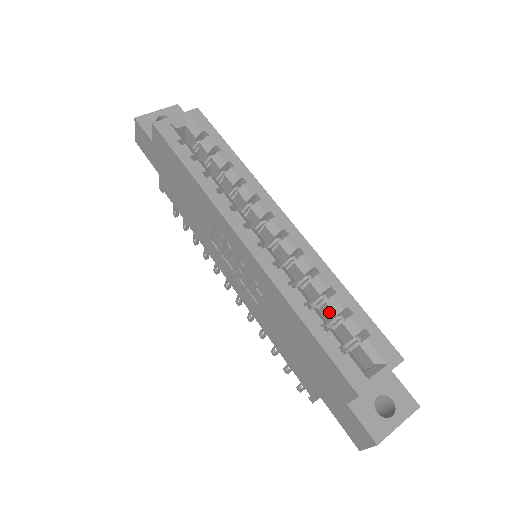
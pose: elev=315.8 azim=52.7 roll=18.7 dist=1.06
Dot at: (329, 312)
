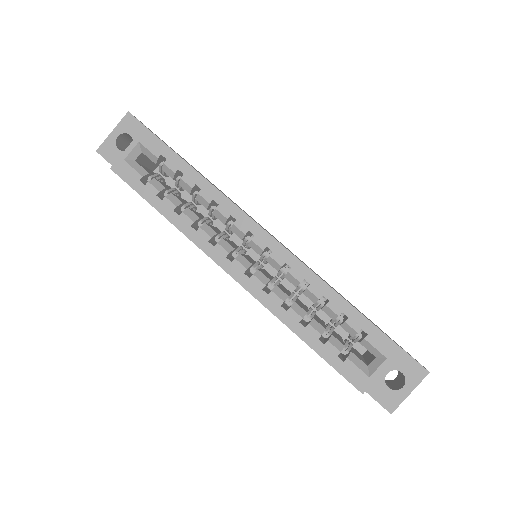
Dot at: (328, 315)
